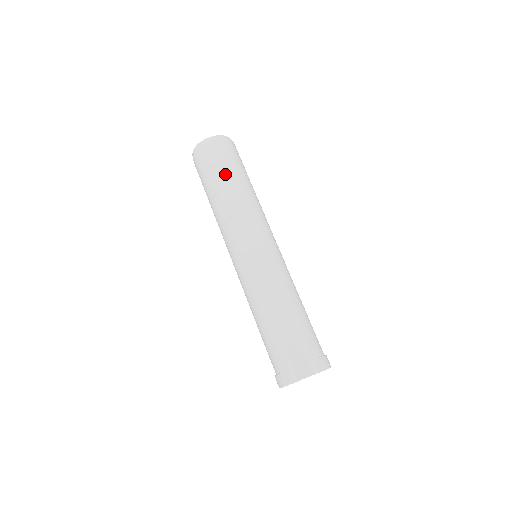
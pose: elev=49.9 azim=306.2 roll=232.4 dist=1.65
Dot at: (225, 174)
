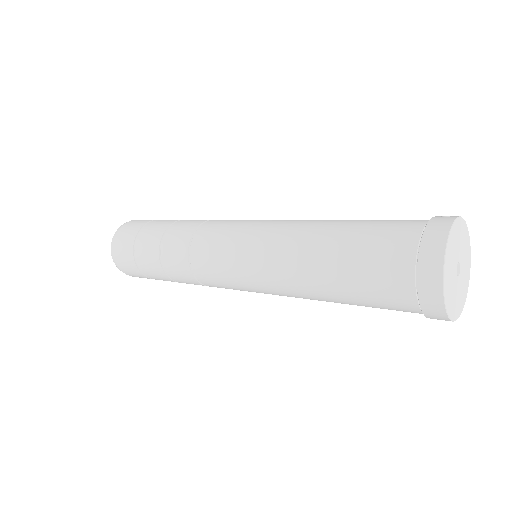
Dot at: (150, 234)
